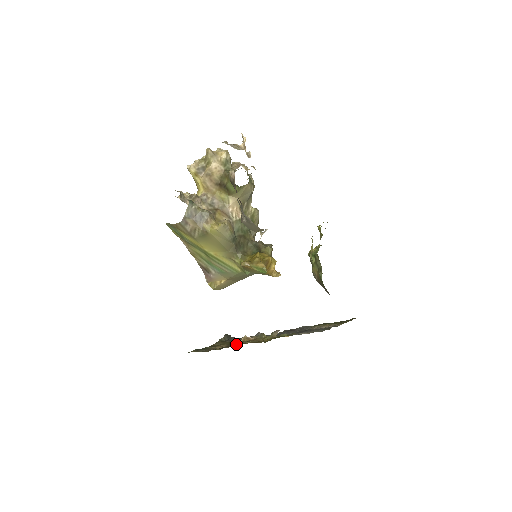
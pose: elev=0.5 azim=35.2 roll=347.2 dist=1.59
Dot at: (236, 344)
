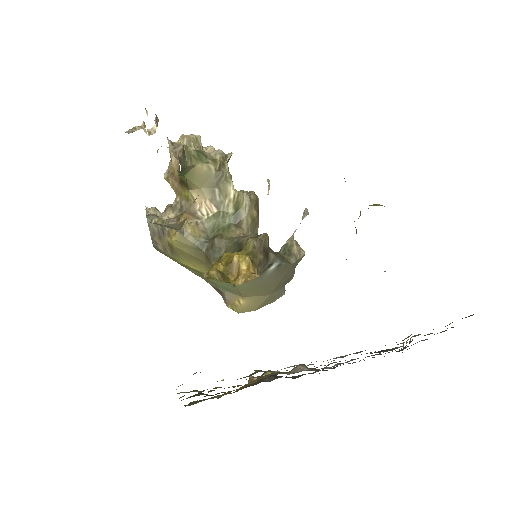
Dot at: (182, 396)
